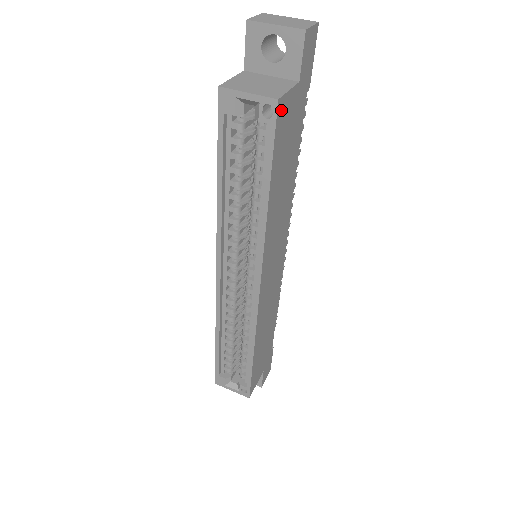
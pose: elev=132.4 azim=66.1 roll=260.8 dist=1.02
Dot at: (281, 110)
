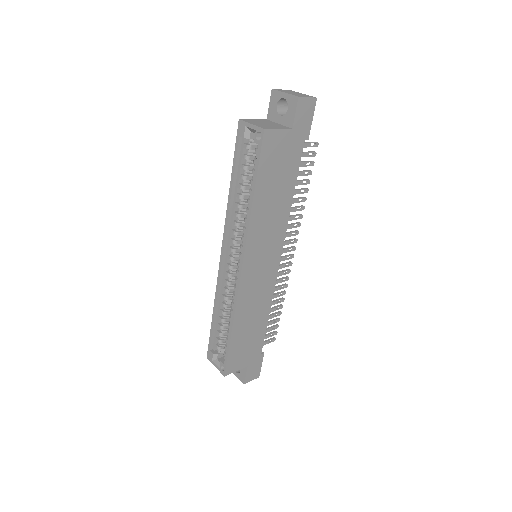
Dot at: (269, 138)
